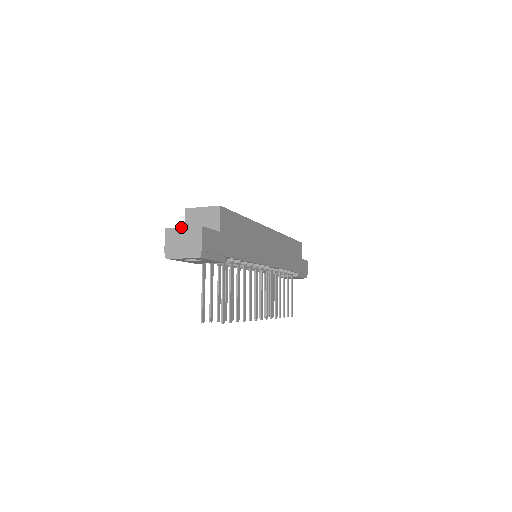
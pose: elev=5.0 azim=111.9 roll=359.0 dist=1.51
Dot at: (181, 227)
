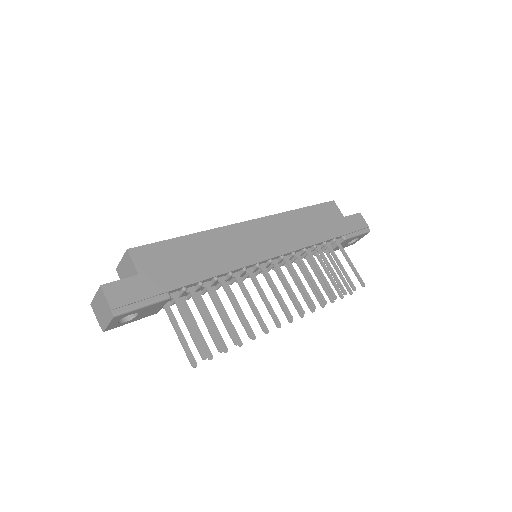
Dot at: (94, 296)
